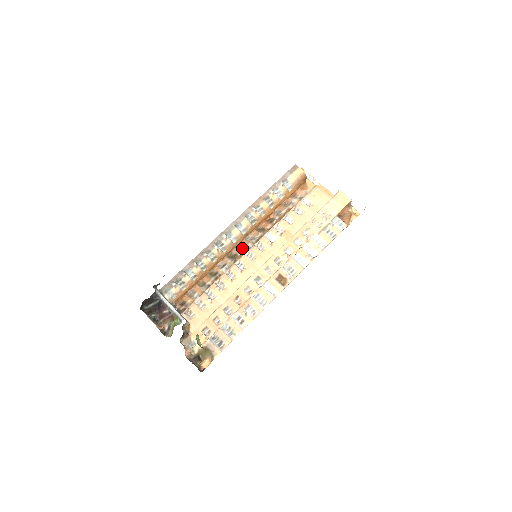
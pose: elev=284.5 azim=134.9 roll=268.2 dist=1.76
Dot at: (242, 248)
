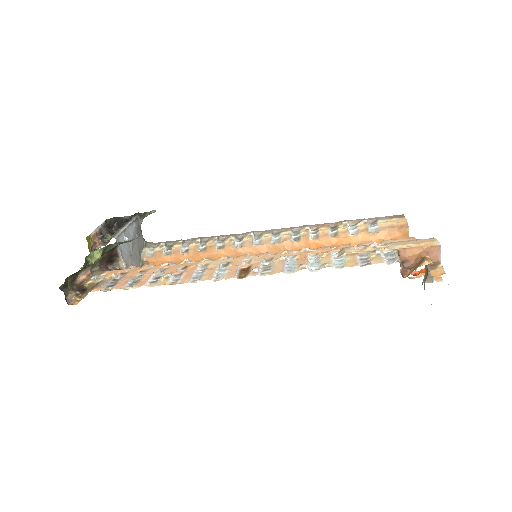
Dot at: occluded
